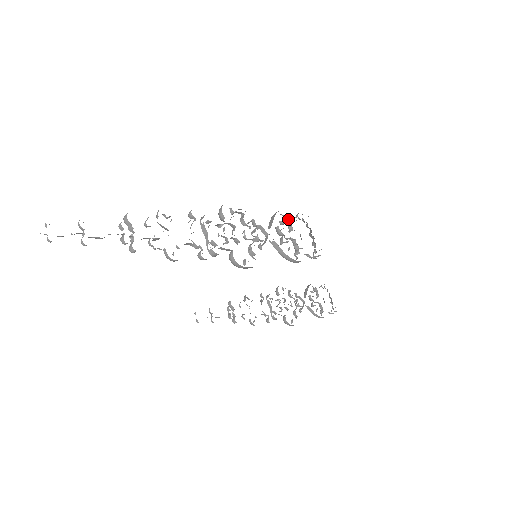
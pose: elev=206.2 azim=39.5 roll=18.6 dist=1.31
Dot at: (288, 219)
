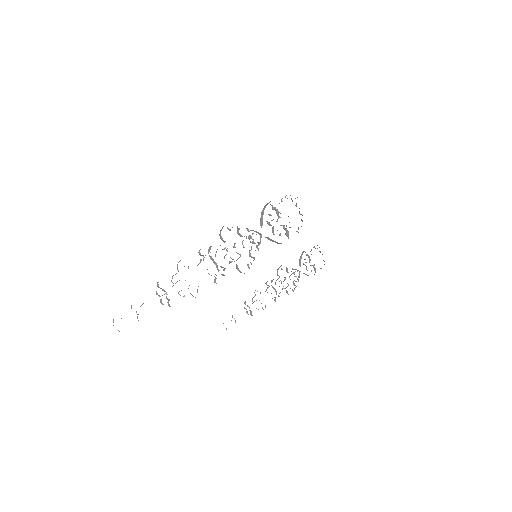
Dot at: (275, 208)
